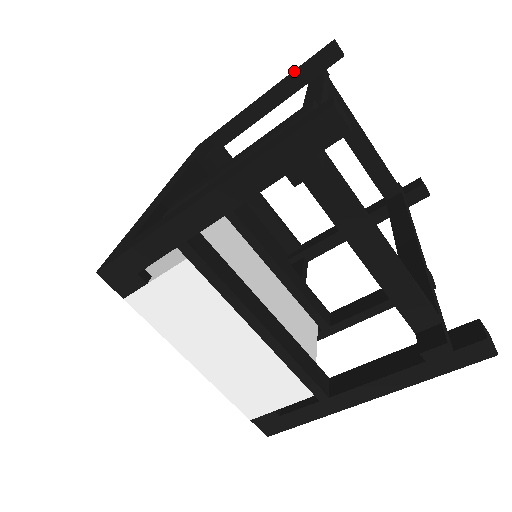
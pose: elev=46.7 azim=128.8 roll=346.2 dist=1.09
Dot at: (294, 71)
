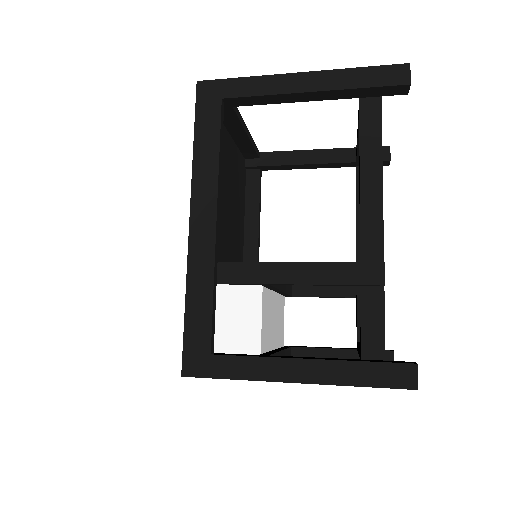
Dot at: (352, 80)
